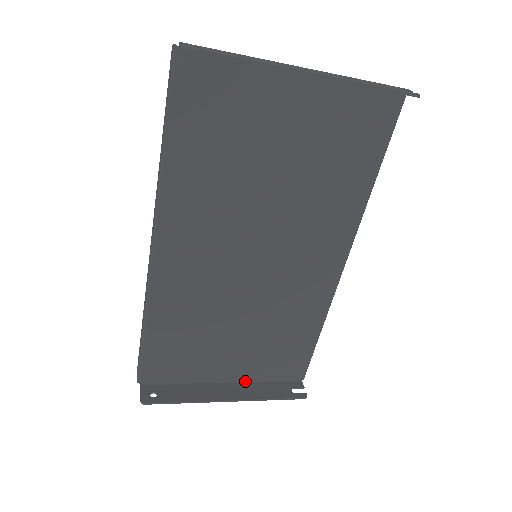
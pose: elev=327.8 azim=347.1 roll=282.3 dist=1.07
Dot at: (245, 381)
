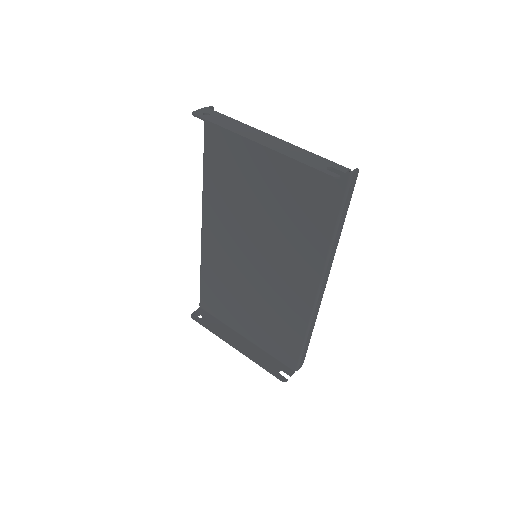
Dot at: (257, 345)
